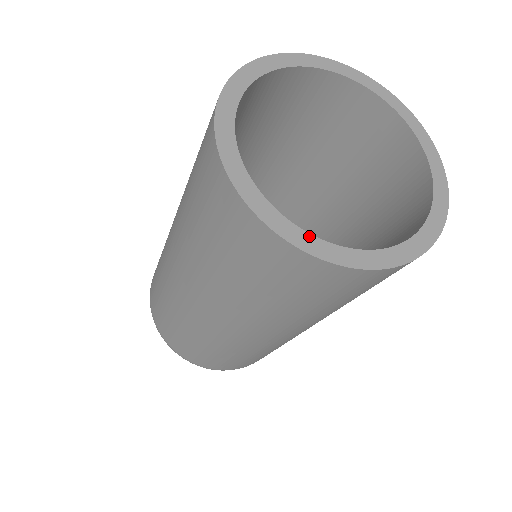
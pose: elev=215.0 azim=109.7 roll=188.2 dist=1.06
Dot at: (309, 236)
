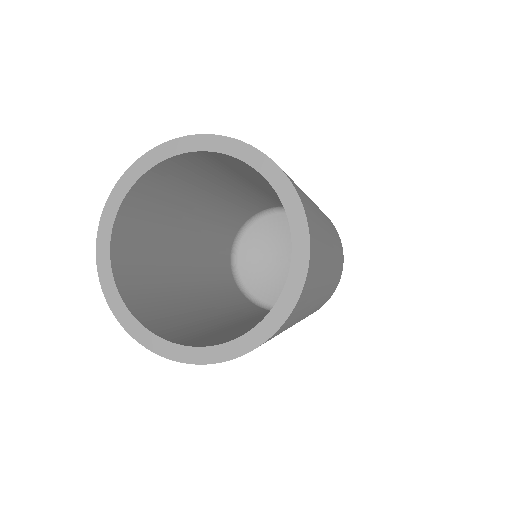
Dot at: (189, 349)
